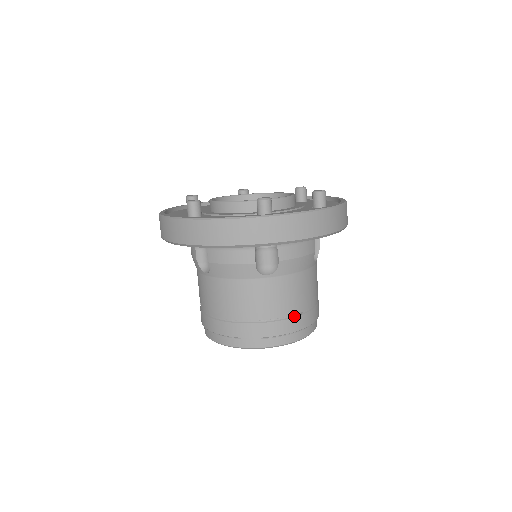
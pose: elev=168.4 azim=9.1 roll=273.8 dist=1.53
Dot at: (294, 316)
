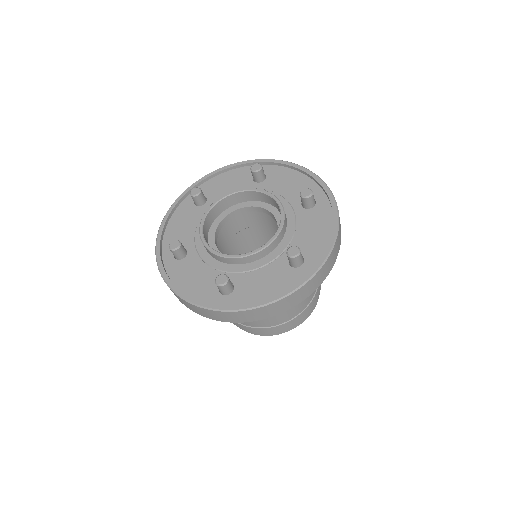
Dot at: (317, 289)
